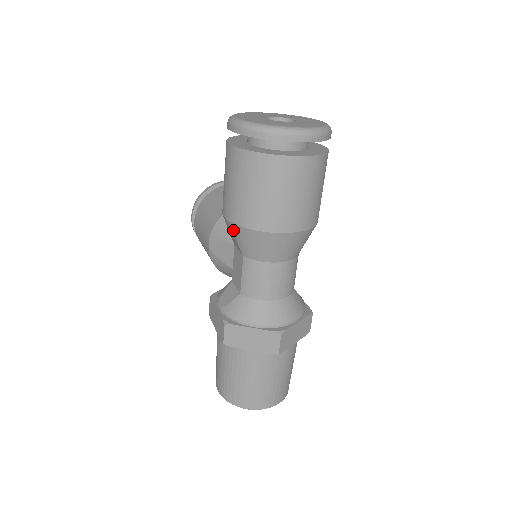
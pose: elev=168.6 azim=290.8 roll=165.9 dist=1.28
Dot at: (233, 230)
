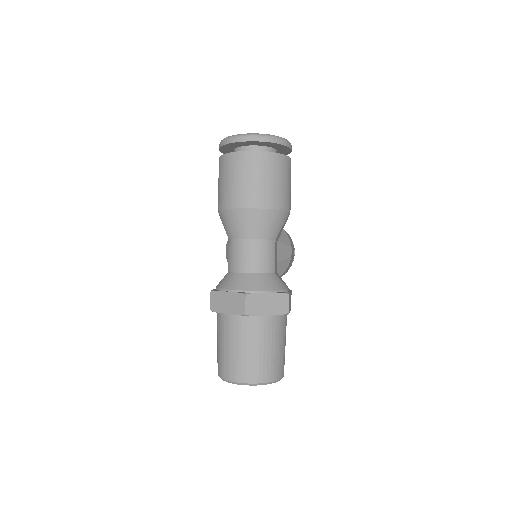
Dot at: (220, 218)
